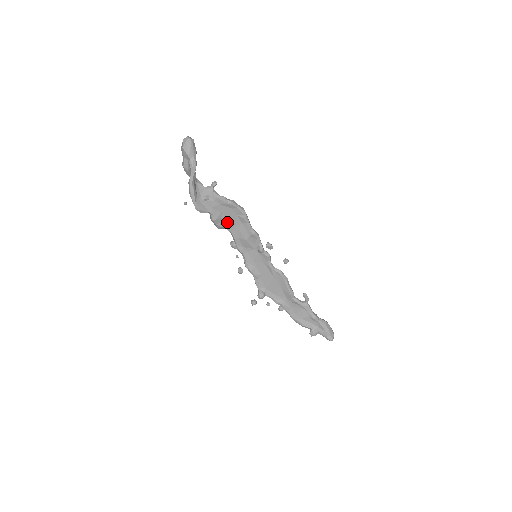
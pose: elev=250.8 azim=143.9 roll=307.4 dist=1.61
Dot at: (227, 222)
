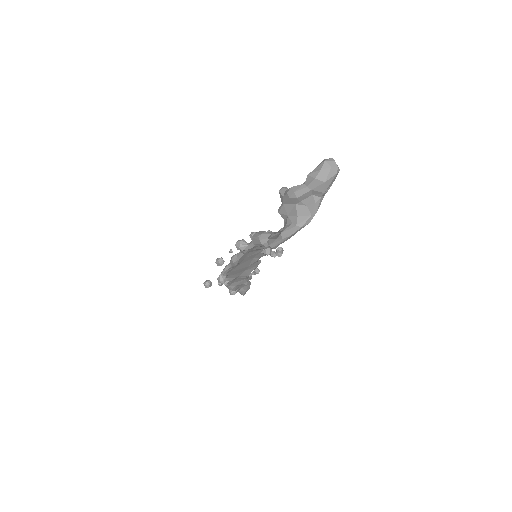
Dot at: occluded
